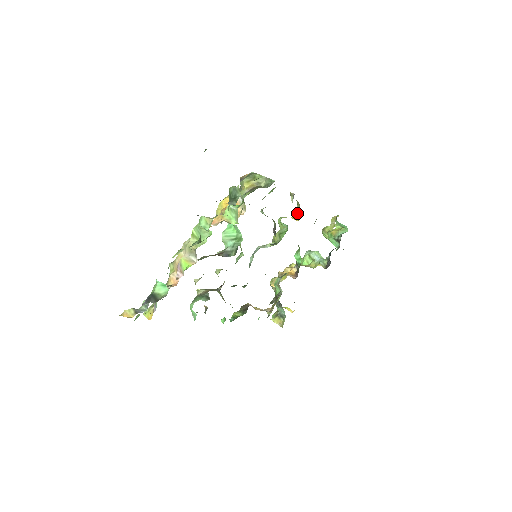
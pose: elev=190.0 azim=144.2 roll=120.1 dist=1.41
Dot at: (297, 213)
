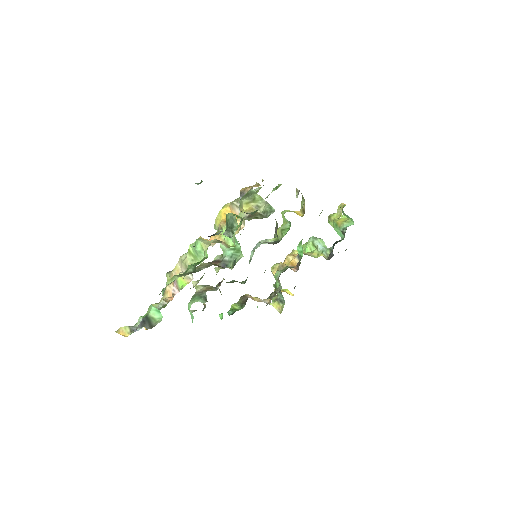
Dot at: (302, 207)
